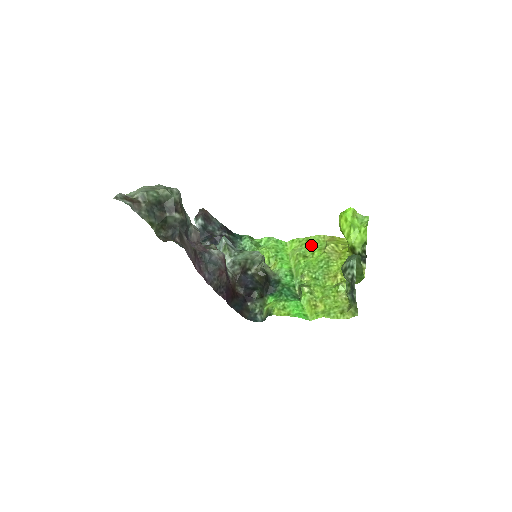
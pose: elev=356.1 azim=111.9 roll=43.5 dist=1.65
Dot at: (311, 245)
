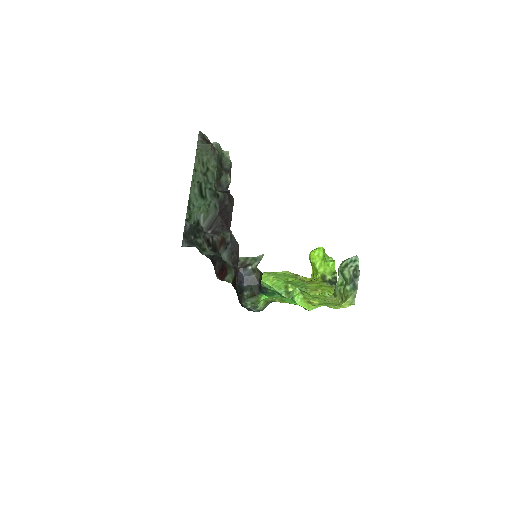
Dot at: (282, 275)
